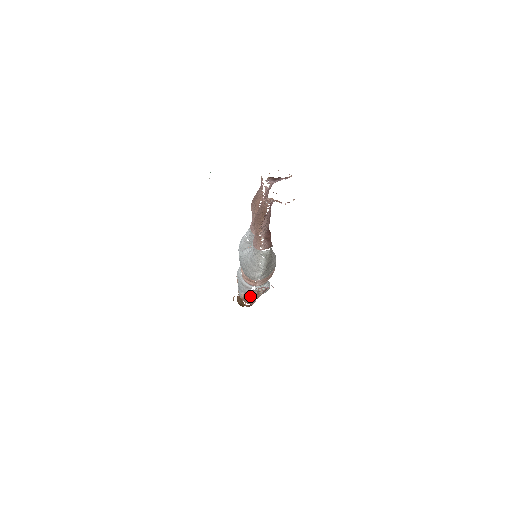
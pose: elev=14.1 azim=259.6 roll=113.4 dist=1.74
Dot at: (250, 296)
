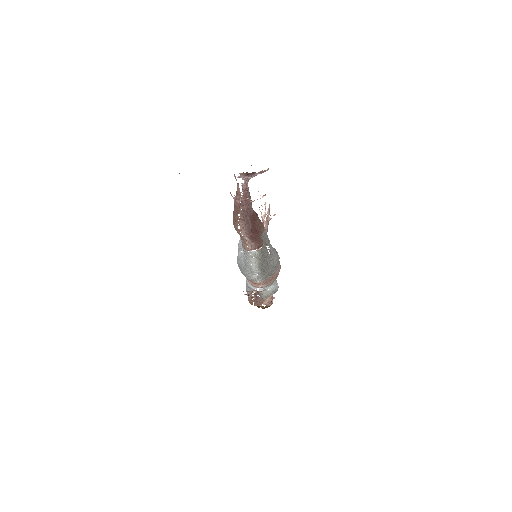
Dot at: (249, 299)
